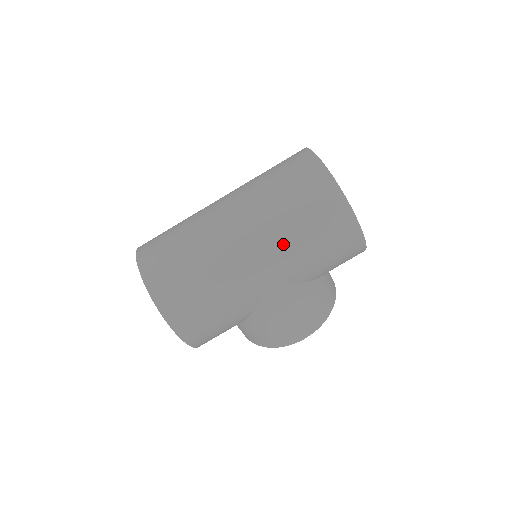
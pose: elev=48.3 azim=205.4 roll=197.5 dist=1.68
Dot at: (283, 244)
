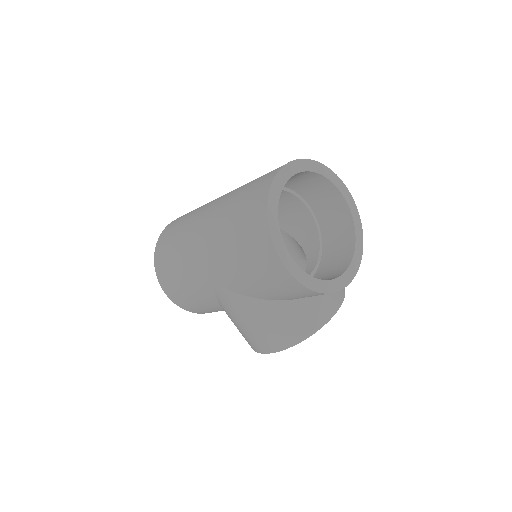
Dot at: (221, 252)
